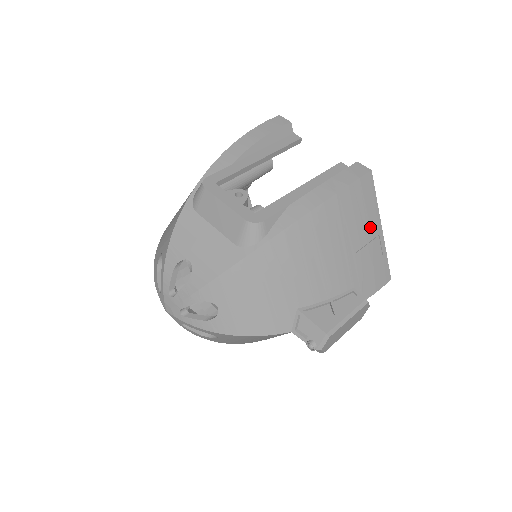
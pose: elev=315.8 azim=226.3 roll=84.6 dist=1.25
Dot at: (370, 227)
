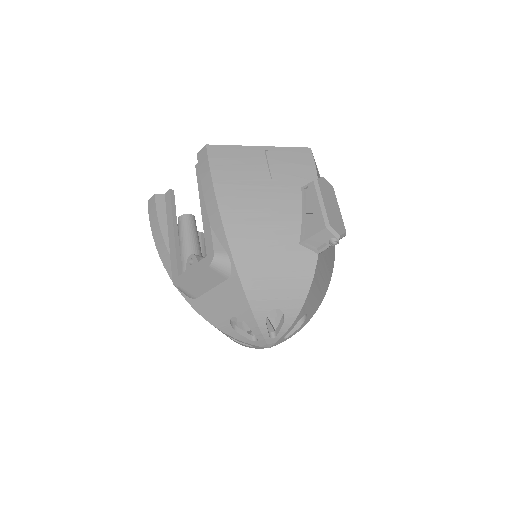
Dot at: (254, 158)
